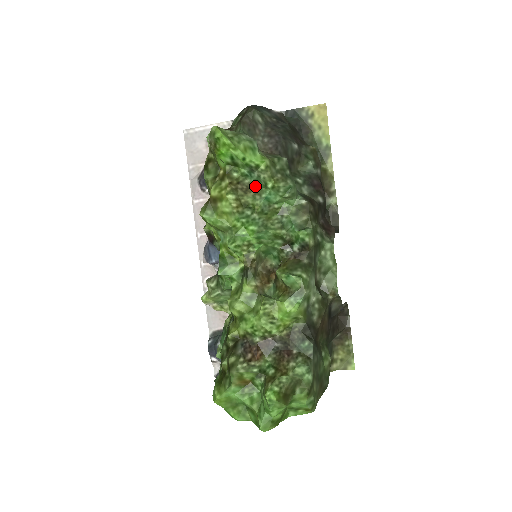
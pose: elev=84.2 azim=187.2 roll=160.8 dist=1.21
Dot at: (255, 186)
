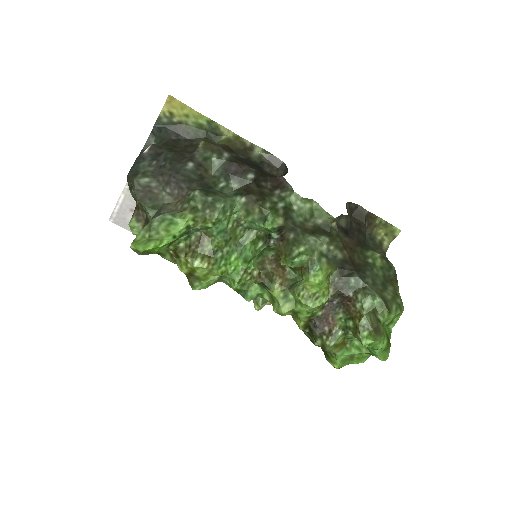
Dot at: (202, 233)
